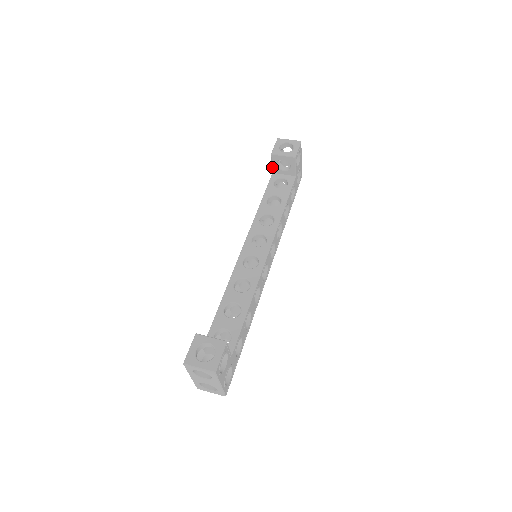
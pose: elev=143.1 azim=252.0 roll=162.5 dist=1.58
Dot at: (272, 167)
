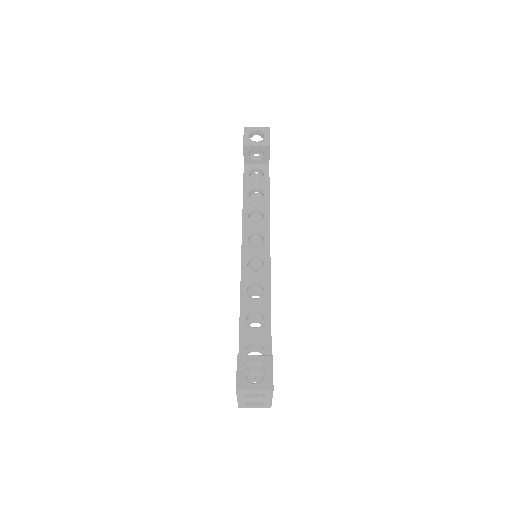
Dot at: (244, 158)
